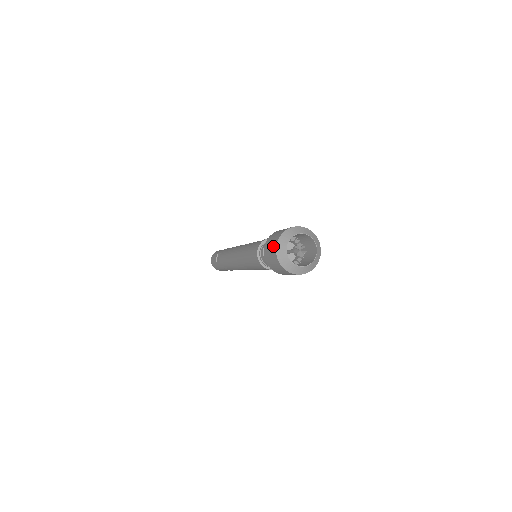
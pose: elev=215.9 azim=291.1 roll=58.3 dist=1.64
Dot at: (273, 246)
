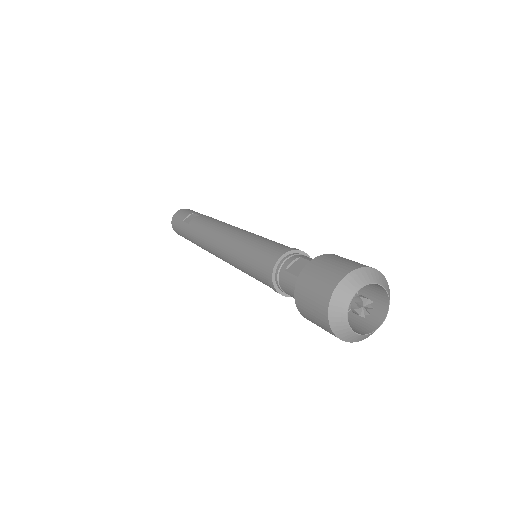
Dot at: (335, 273)
